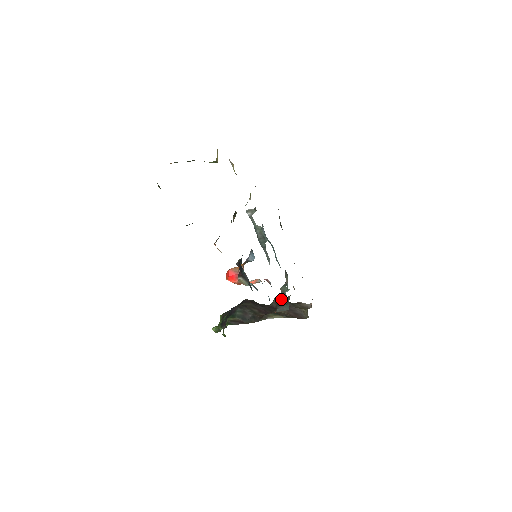
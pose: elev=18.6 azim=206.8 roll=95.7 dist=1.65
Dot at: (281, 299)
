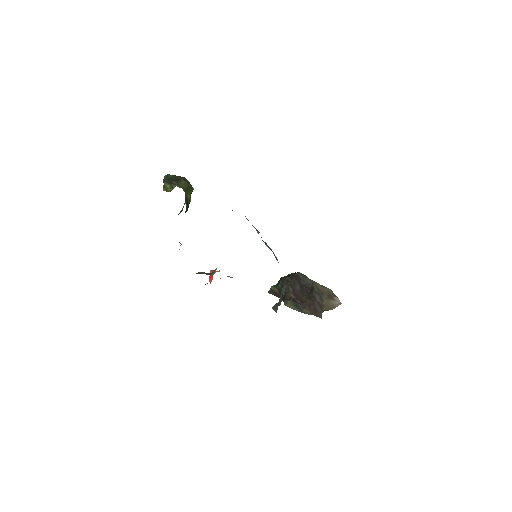
Dot at: (279, 299)
